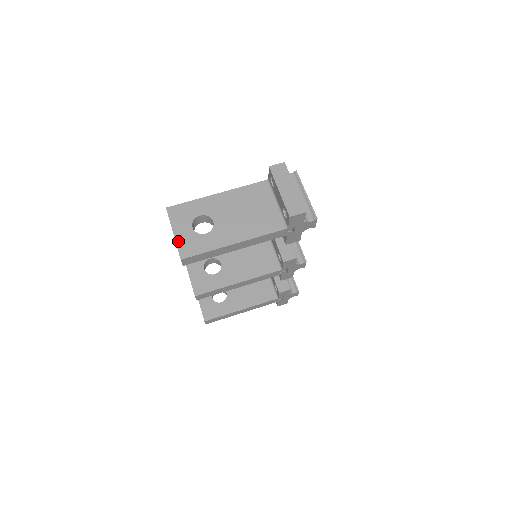
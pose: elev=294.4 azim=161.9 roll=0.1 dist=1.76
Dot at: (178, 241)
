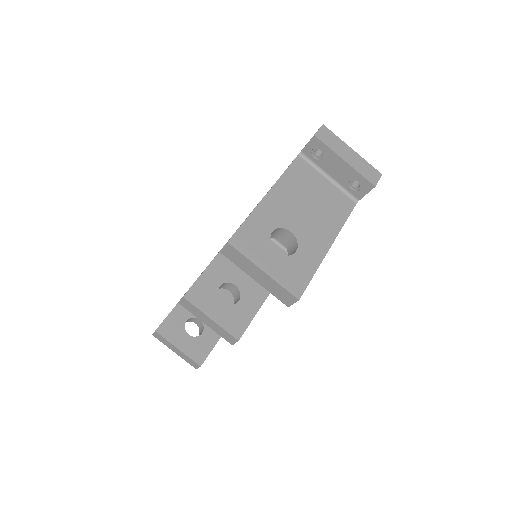
Dot at: (277, 278)
